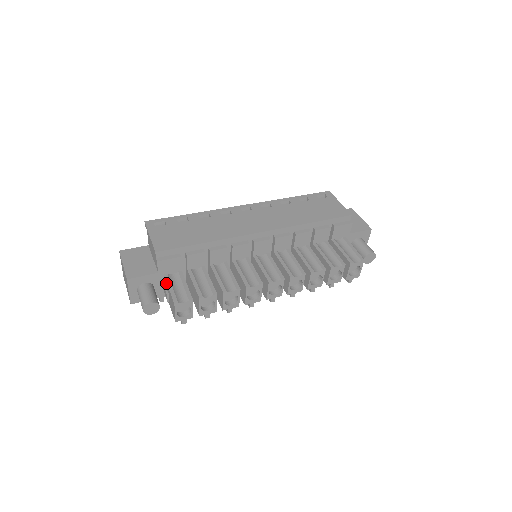
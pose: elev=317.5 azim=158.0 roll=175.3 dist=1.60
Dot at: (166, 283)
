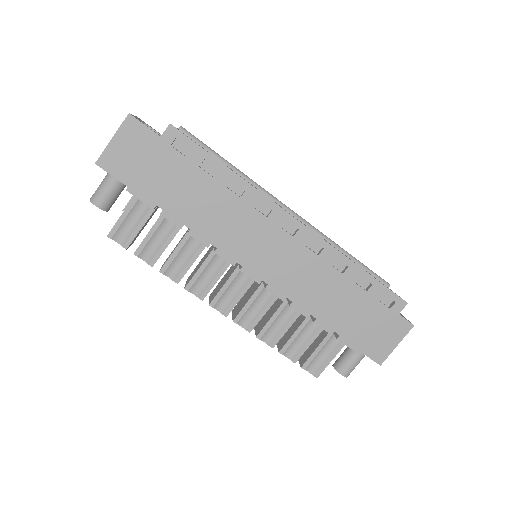
Dot at: (129, 204)
